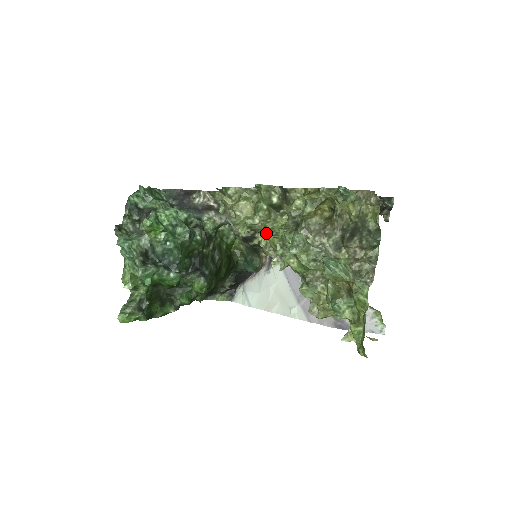
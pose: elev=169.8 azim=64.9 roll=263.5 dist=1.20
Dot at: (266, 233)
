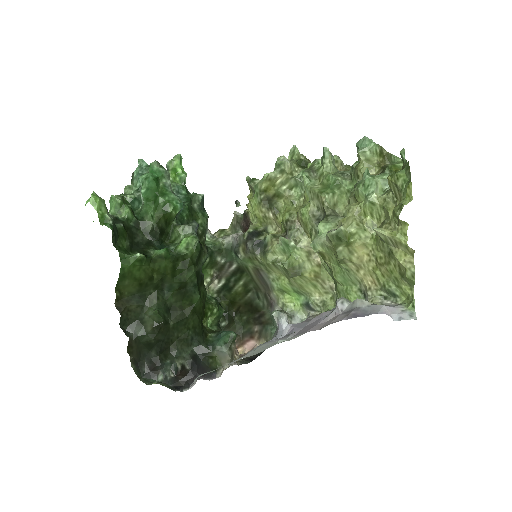
Dot at: (291, 178)
